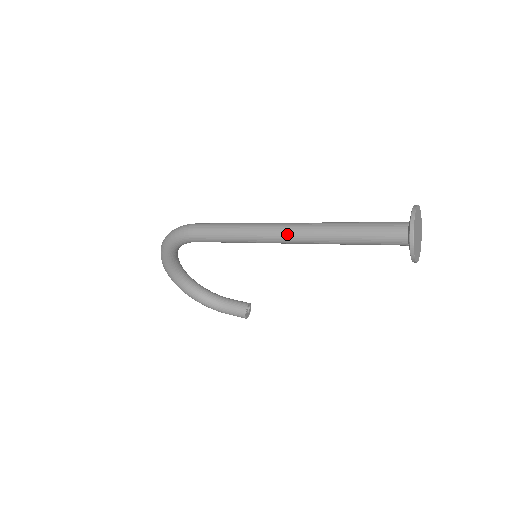
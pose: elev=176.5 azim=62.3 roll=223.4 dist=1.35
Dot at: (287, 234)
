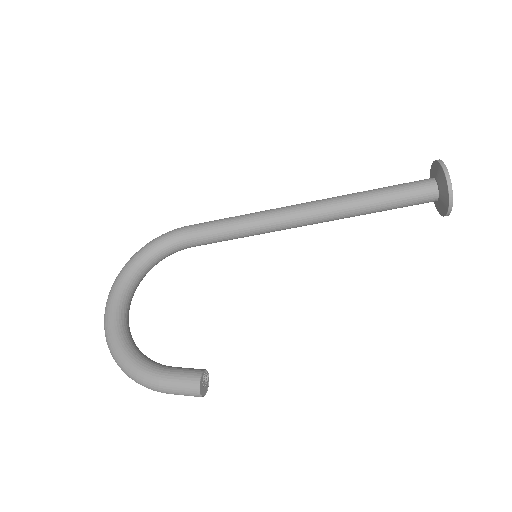
Dot at: (307, 203)
